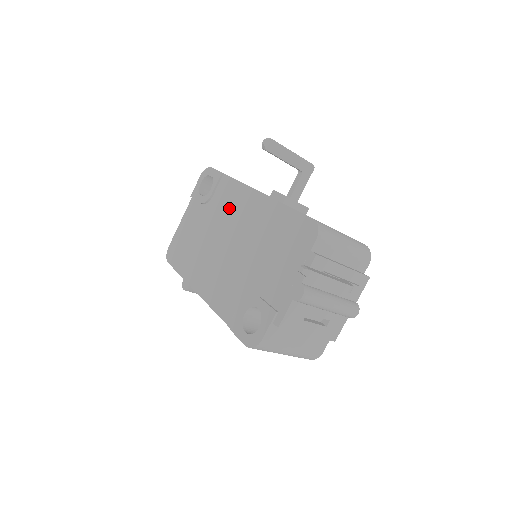
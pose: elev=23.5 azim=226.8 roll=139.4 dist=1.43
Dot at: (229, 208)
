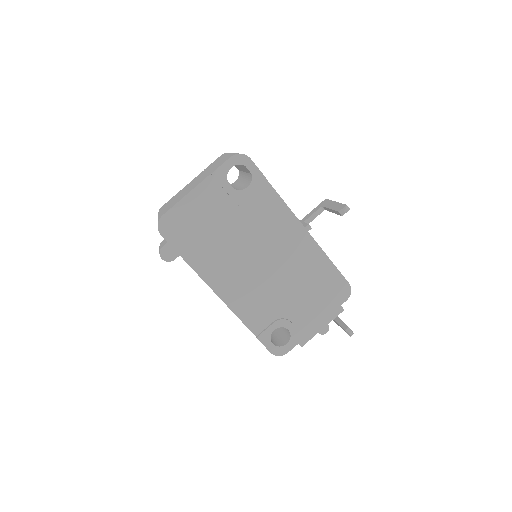
Dot at: (269, 225)
